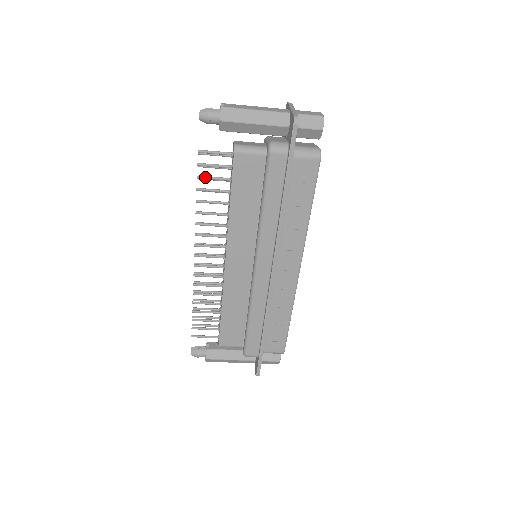
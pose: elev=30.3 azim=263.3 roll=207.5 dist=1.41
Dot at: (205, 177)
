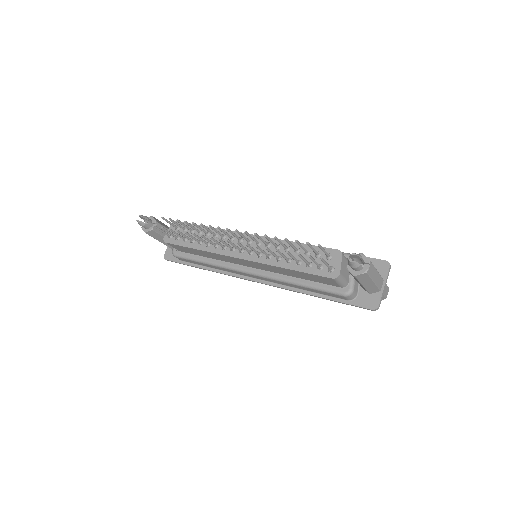
Dot at: (301, 258)
